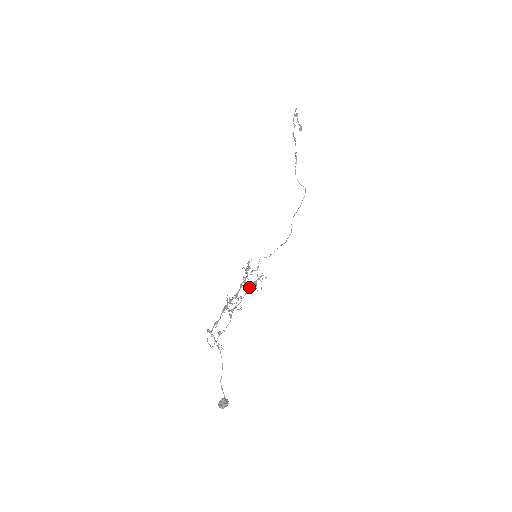
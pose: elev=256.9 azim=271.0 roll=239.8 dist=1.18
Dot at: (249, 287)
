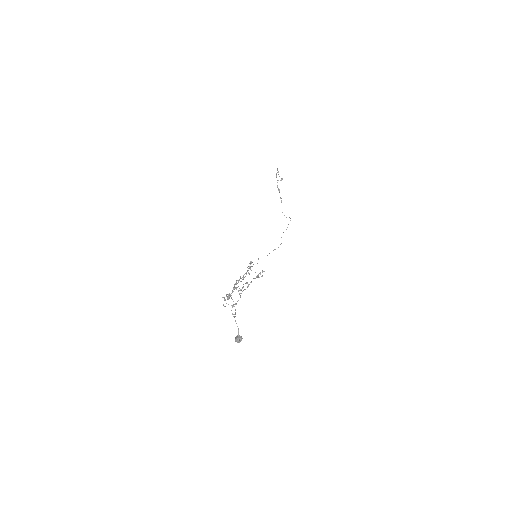
Dot at: (253, 278)
